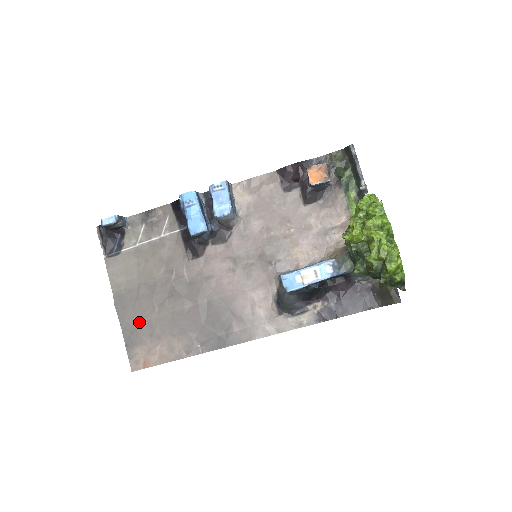
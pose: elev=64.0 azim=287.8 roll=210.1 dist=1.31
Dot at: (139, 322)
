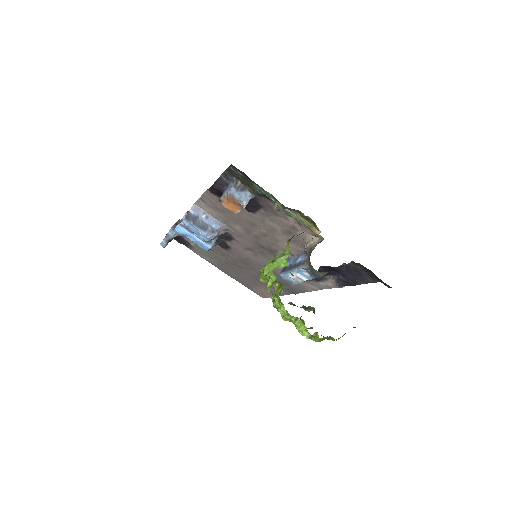
Dot at: (240, 278)
